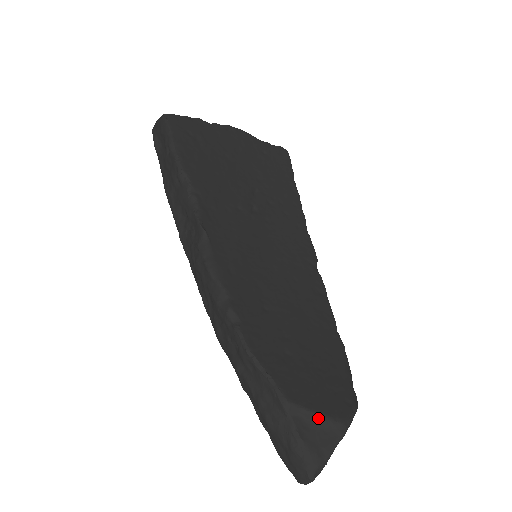
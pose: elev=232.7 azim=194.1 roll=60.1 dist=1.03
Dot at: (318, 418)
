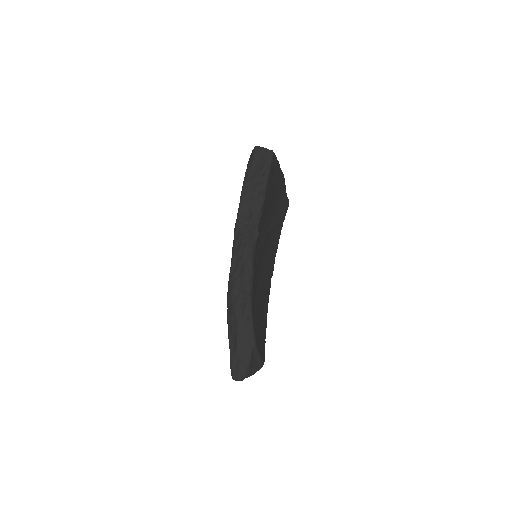
Dot at: (258, 357)
